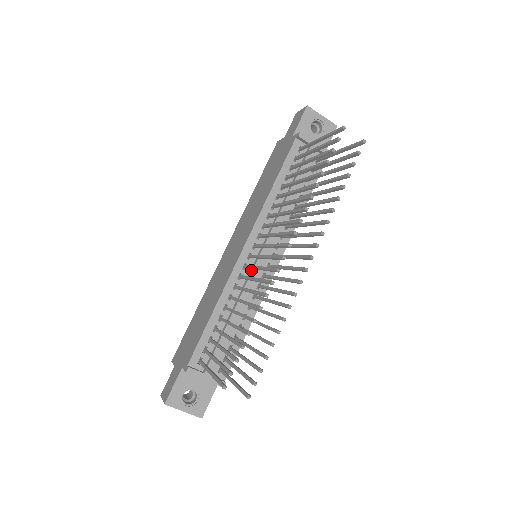
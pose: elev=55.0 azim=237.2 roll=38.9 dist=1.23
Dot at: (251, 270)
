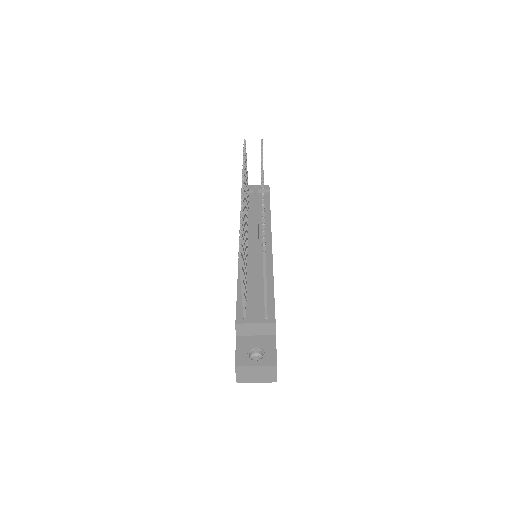
Dot at: (252, 254)
